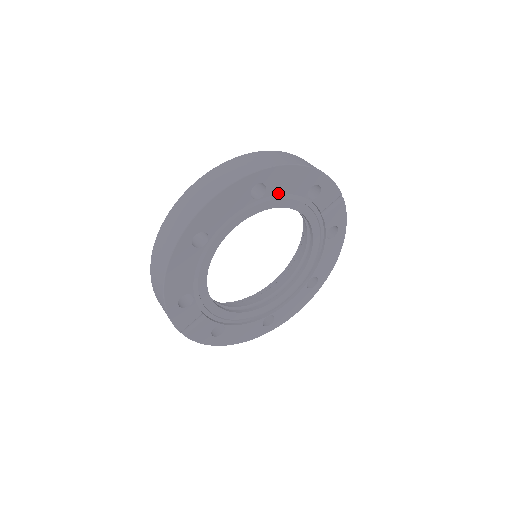
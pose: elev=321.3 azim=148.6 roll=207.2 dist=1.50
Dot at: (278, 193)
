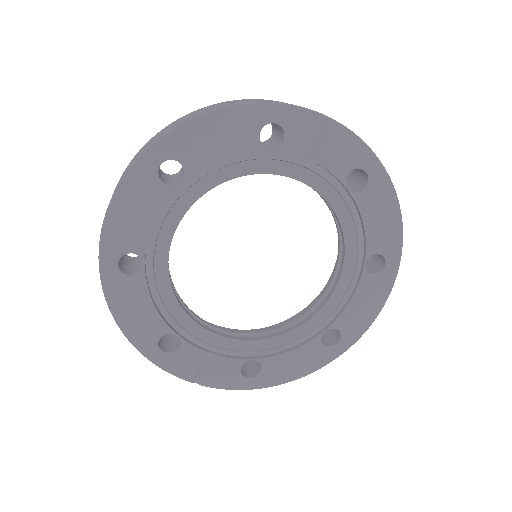
Dot at: (207, 162)
